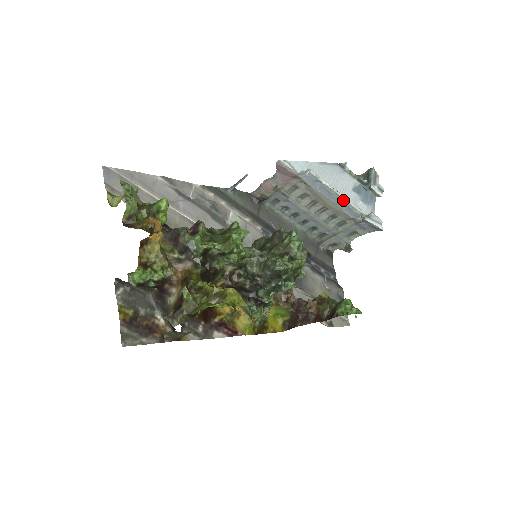
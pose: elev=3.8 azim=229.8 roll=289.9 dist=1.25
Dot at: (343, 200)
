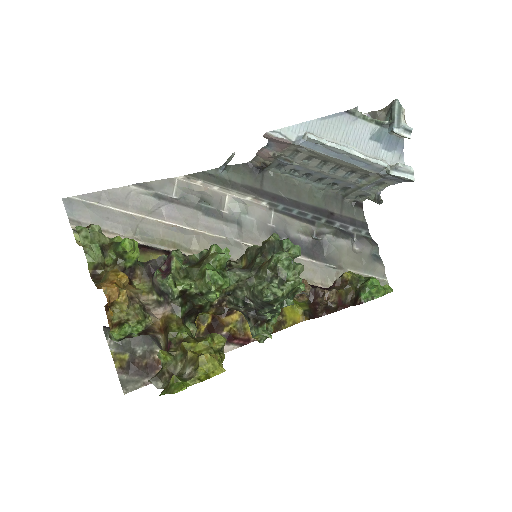
Dot at: (358, 157)
